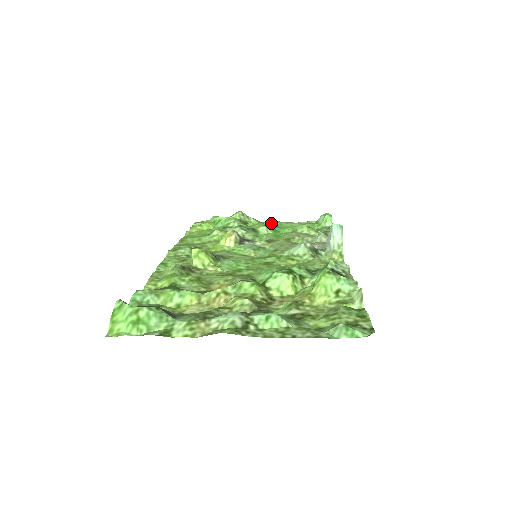
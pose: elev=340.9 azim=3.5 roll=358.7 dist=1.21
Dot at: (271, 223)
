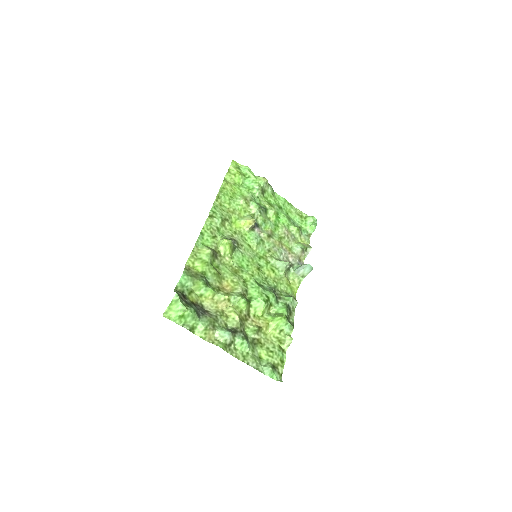
Dot at: (279, 198)
